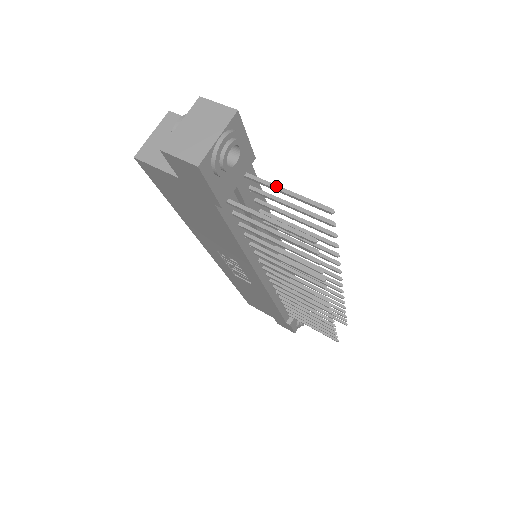
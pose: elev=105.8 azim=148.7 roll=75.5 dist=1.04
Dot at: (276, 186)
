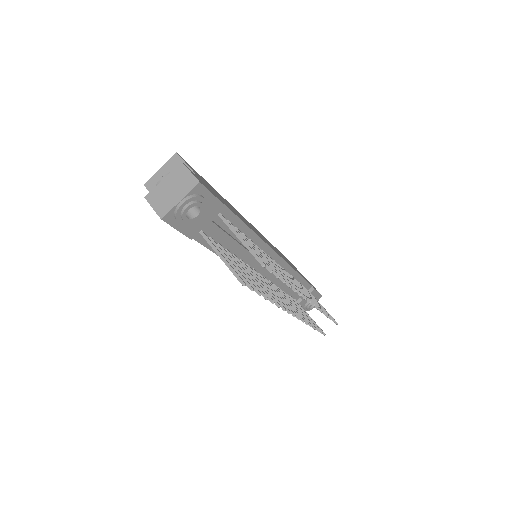
Dot at: (235, 232)
